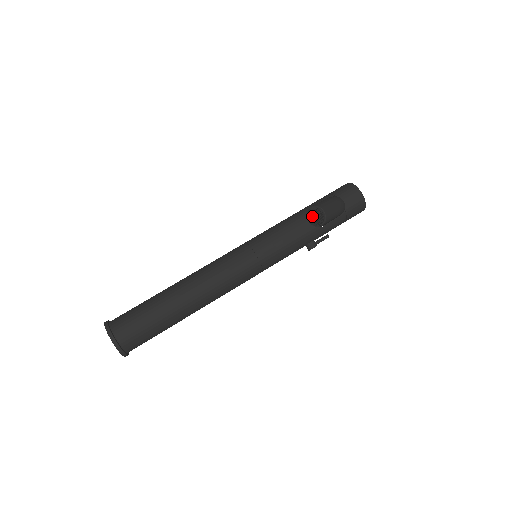
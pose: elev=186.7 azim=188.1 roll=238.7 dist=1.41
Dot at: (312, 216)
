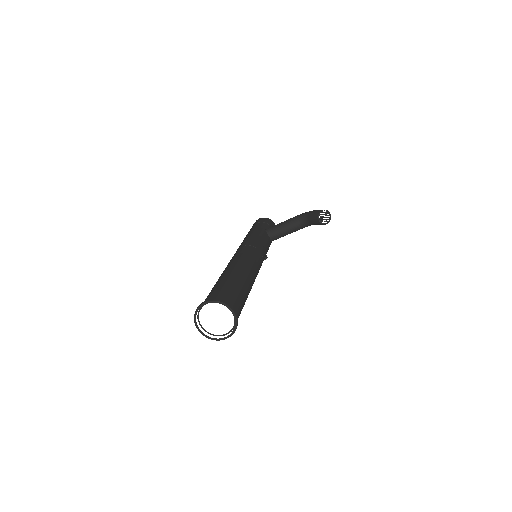
Dot at: (321, 217)
